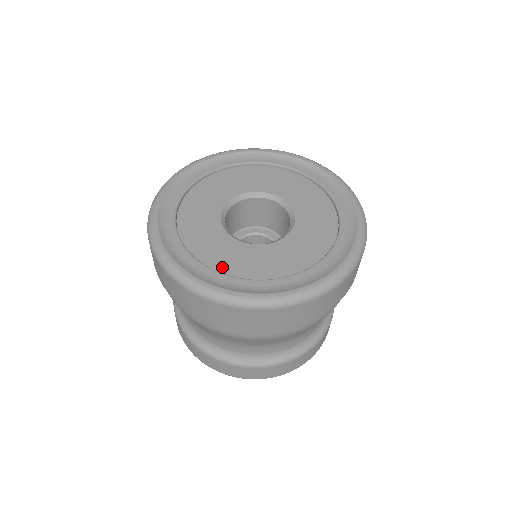
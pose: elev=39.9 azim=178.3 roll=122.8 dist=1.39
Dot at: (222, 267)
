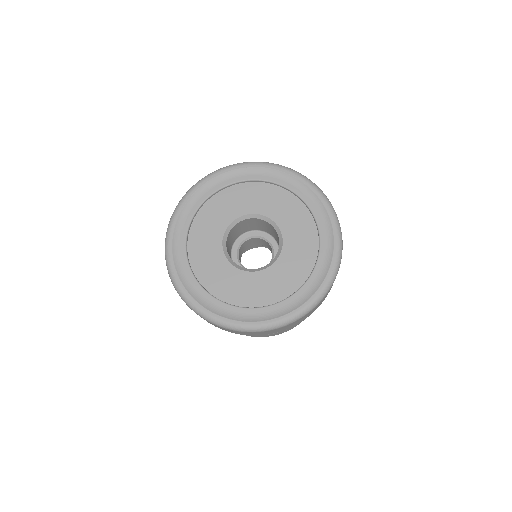
Dot at: (207, 282)
